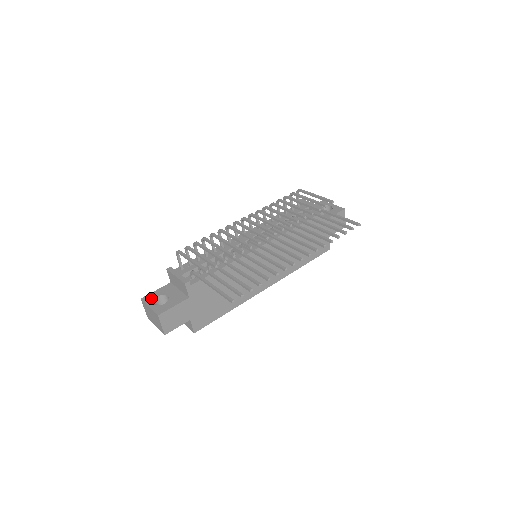
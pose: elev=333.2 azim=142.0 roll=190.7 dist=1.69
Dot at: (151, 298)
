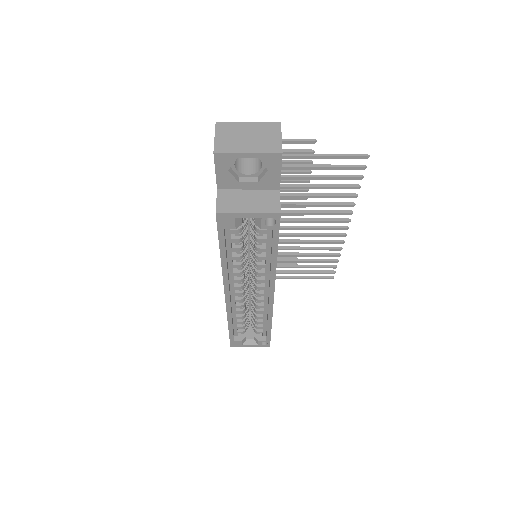
Dot at: occluded
